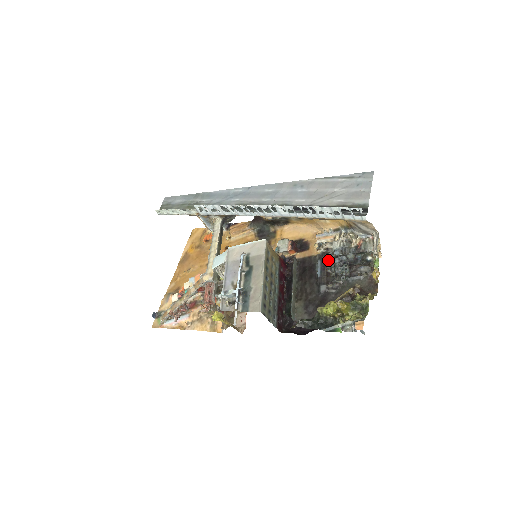
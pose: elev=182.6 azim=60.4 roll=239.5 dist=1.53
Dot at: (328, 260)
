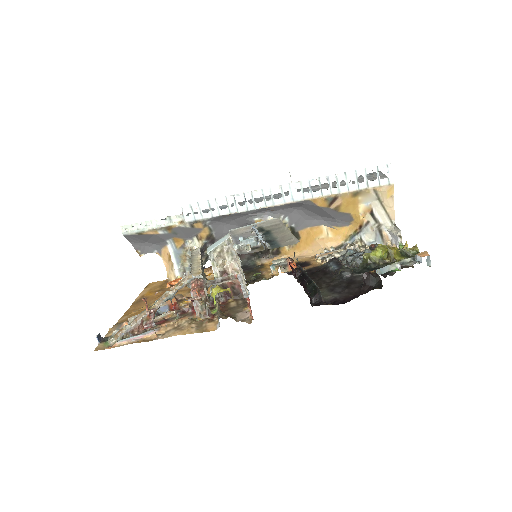
Dot at: occluded
